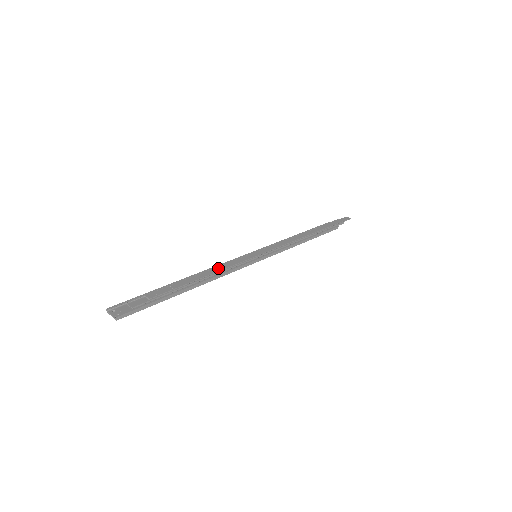
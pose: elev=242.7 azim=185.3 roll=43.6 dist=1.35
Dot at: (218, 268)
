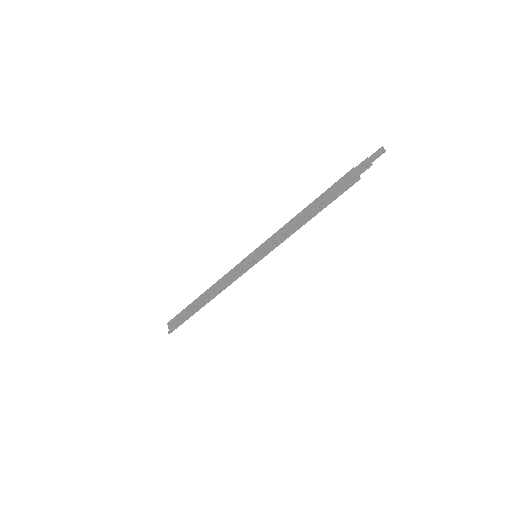
Dot at: (223, 280)
